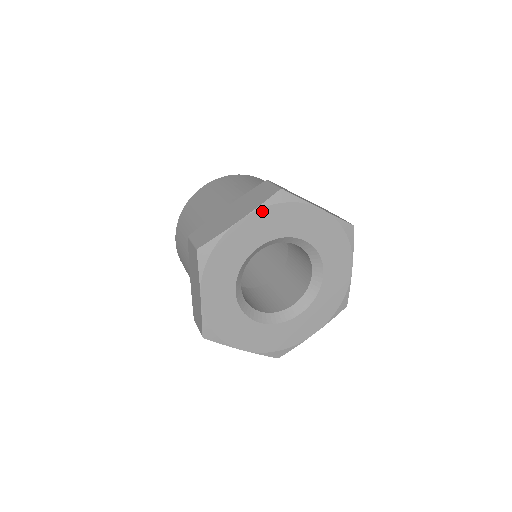
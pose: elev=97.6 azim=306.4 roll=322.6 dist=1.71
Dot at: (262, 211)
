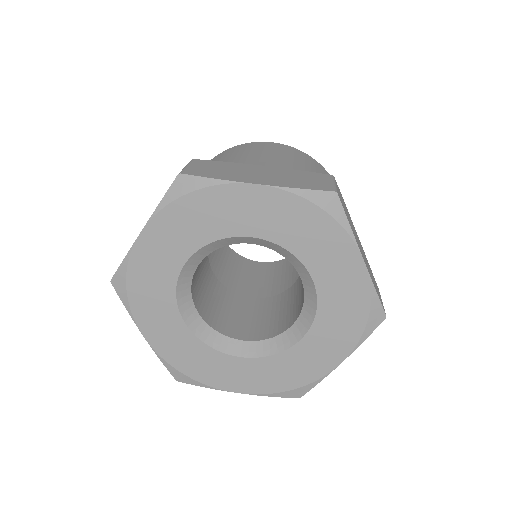
Dot at: (291, 197)
